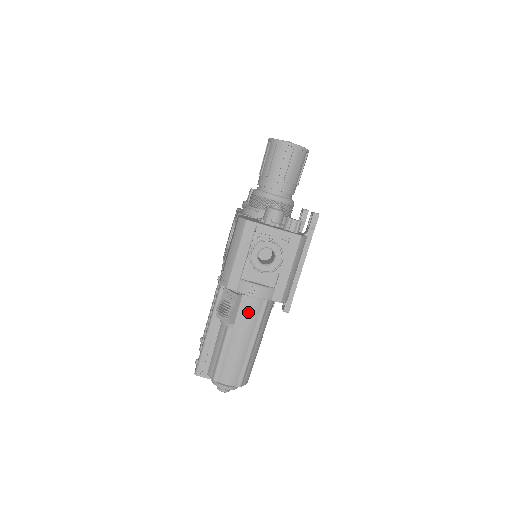
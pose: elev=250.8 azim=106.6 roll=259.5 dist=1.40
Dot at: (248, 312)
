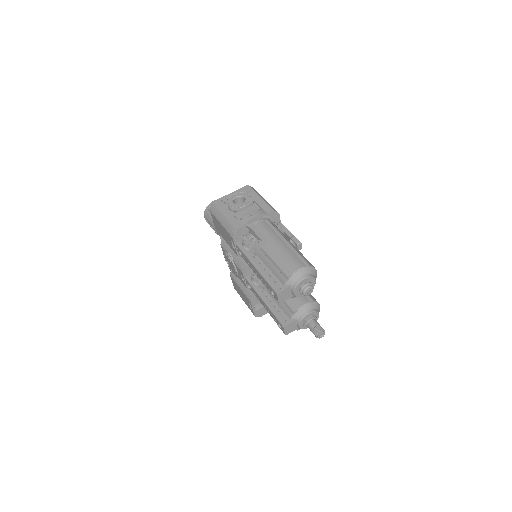
Dot at: (262, 230)
